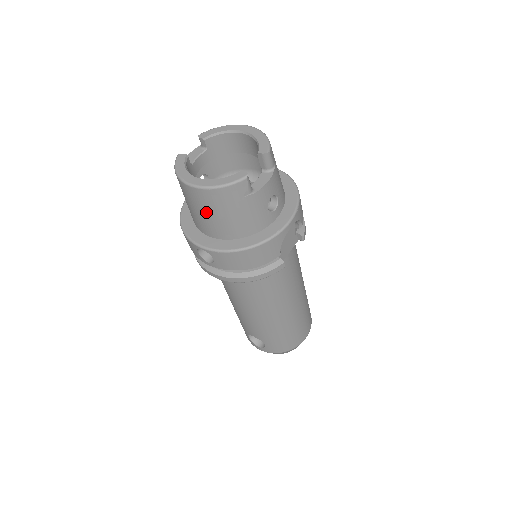
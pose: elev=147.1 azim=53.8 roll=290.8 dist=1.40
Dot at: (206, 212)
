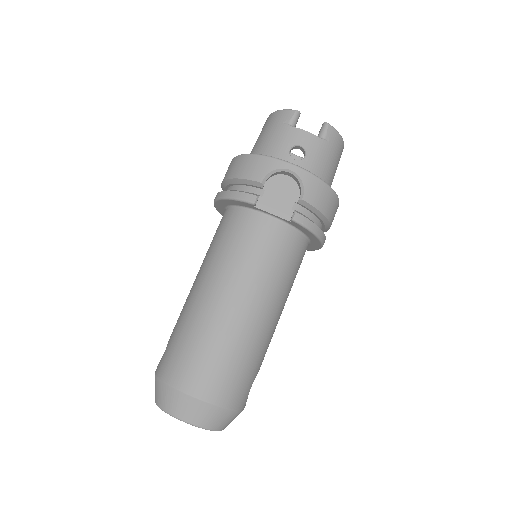
Dot at: occluded
